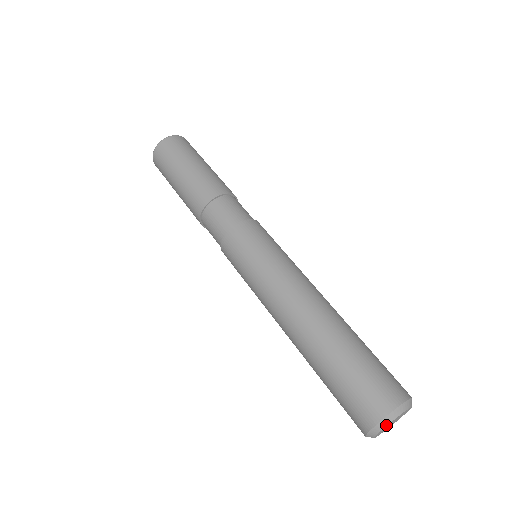
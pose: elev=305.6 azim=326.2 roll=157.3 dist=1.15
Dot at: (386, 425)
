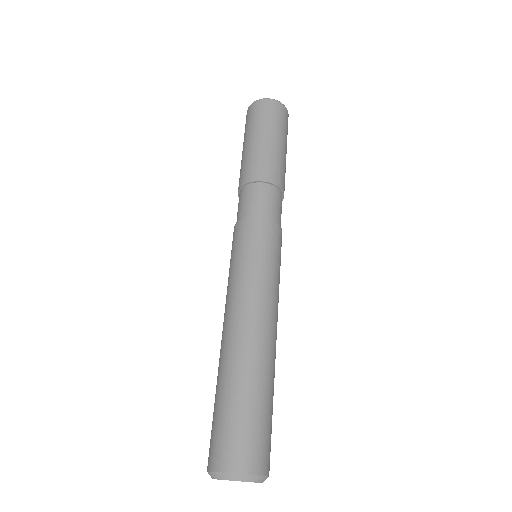
Dot at: (246, 481)
